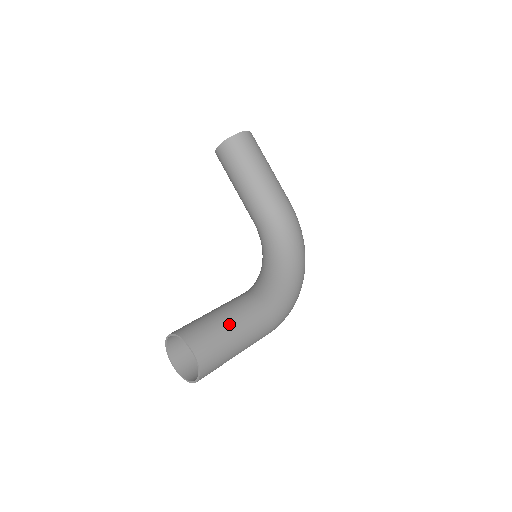
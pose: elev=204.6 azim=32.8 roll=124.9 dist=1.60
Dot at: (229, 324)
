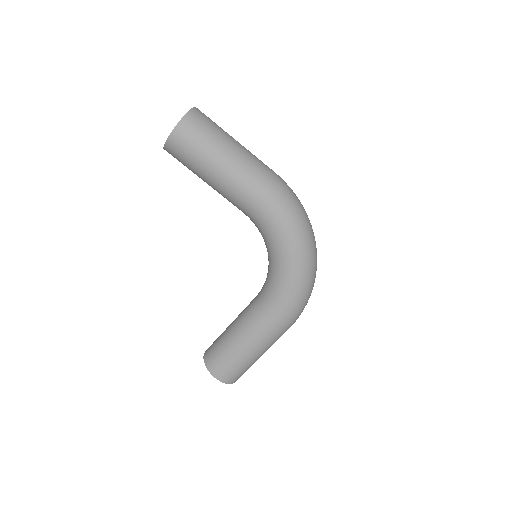
Dot at: (237, 350)
